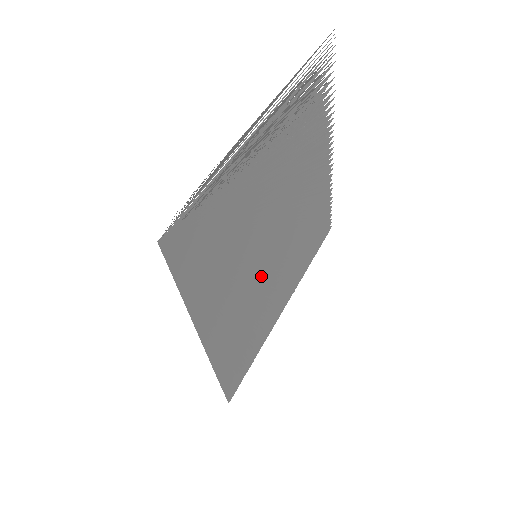
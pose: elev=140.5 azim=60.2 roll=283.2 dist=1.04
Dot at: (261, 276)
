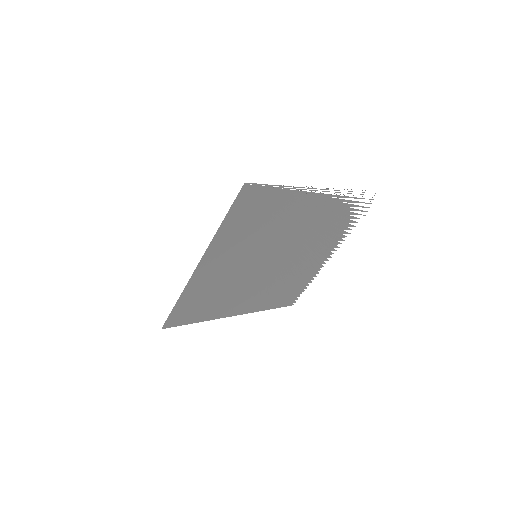
Dot at: (247, 272)
